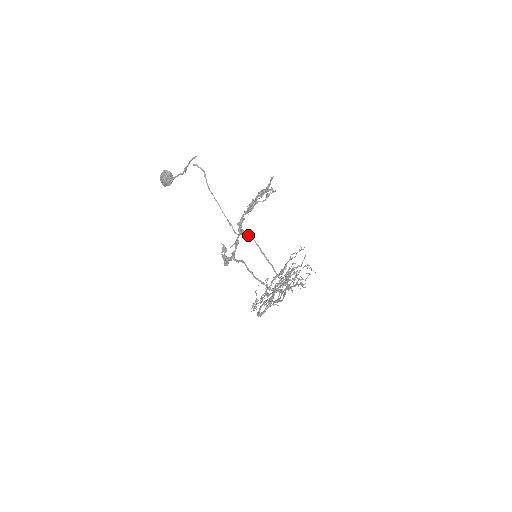
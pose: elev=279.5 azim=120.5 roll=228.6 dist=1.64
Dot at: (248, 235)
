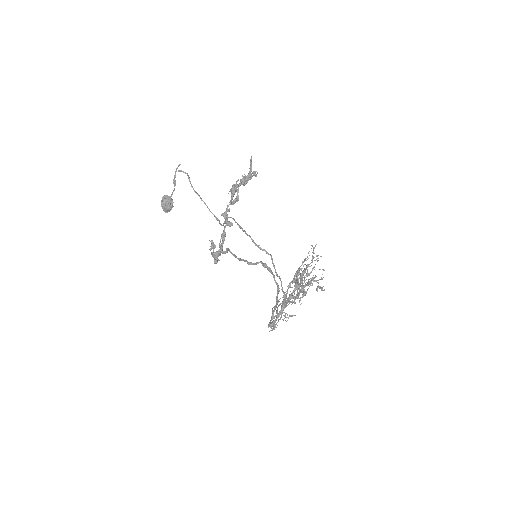
Dot at: (227, 217)
